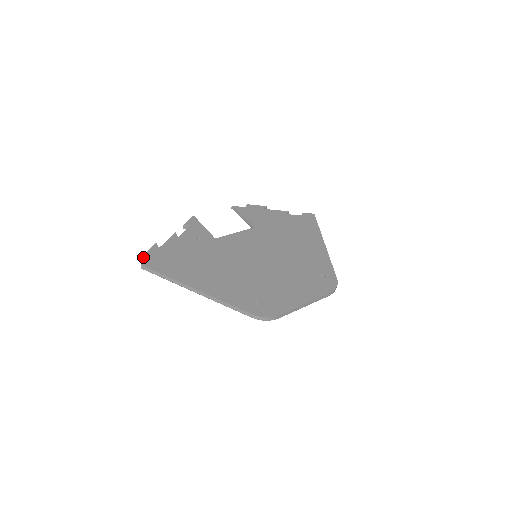
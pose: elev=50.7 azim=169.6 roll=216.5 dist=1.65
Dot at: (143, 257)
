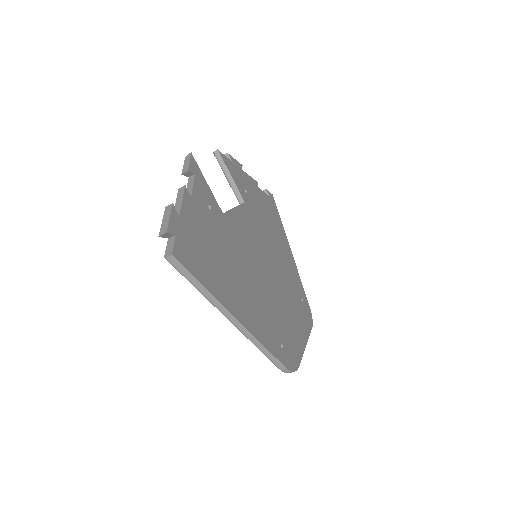
Dot at: (166, 233)
